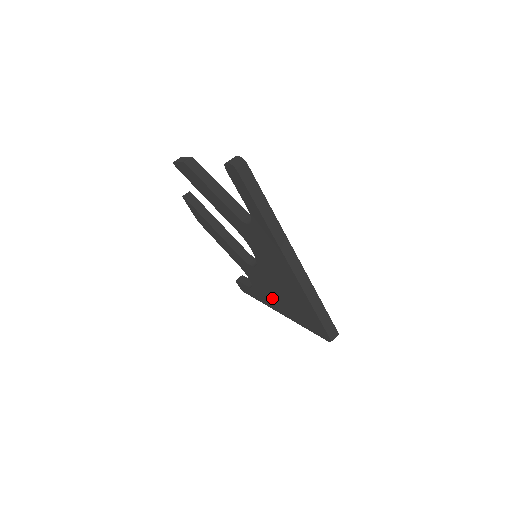
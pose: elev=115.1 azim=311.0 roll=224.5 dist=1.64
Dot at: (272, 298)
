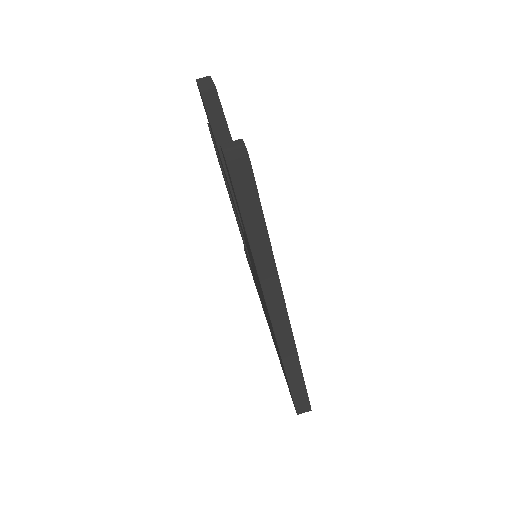
Dot at: occluded
